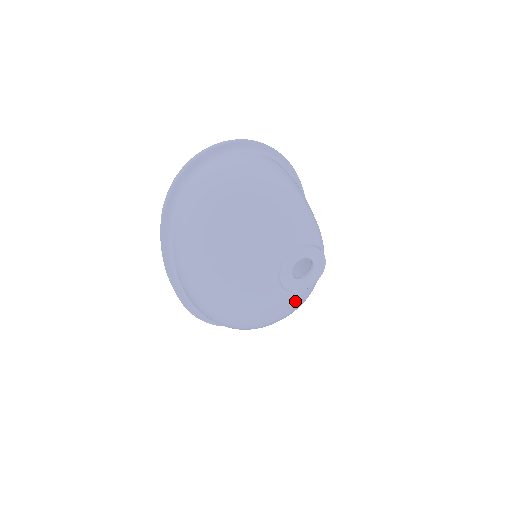
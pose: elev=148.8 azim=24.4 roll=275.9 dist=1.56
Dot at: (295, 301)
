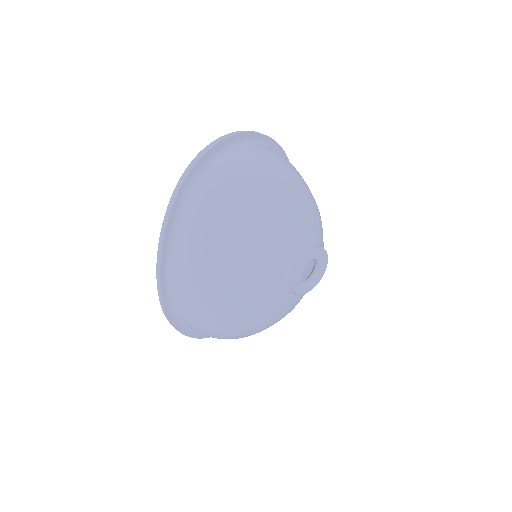
Dot at: (290, 307)
